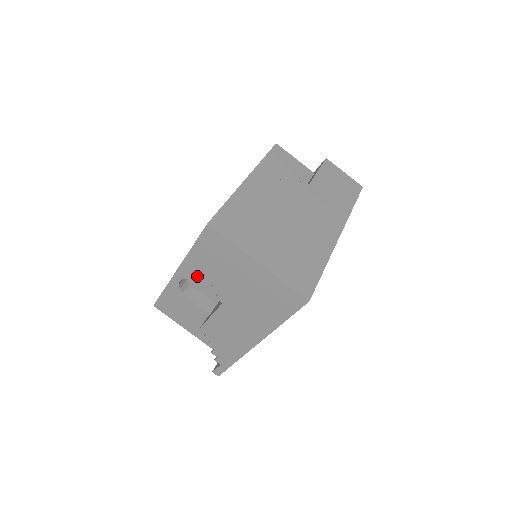
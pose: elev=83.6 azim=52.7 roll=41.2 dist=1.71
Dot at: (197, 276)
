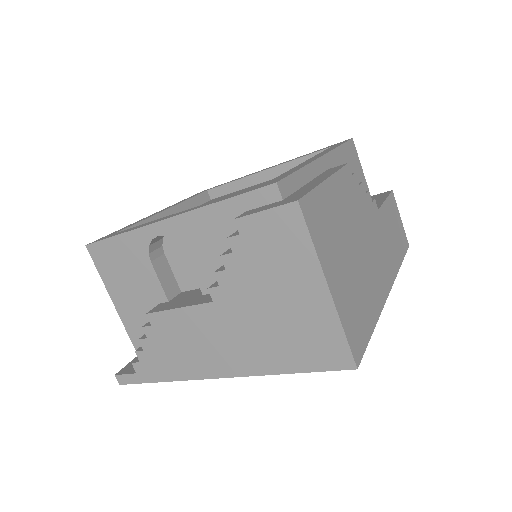
Dot at: (193, 243)
